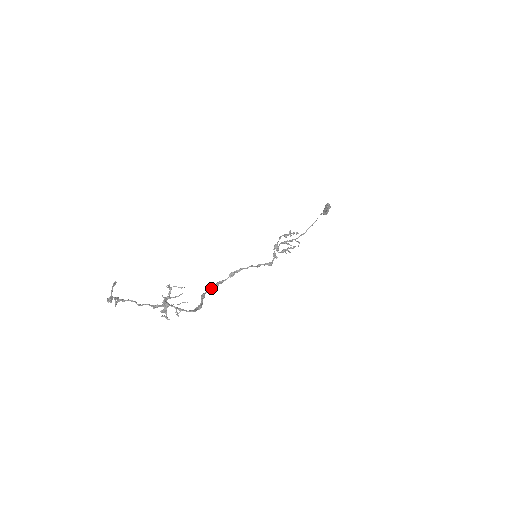
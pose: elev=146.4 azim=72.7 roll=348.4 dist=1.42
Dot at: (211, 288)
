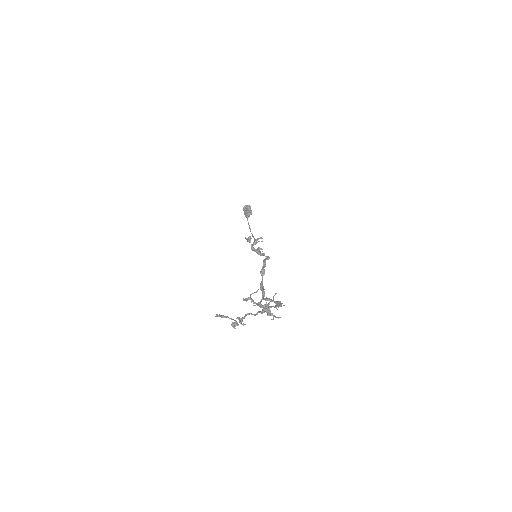
Dot at: (262, 292)
